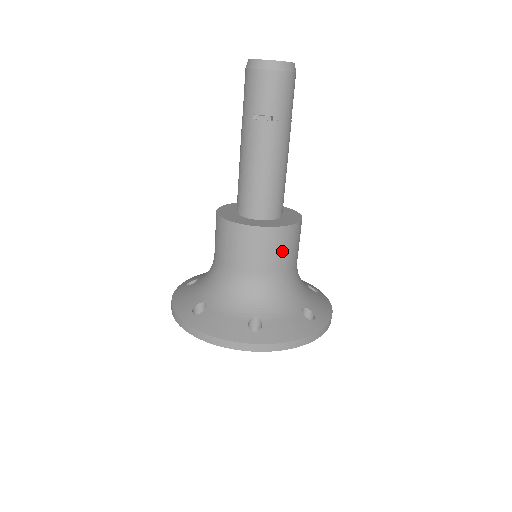
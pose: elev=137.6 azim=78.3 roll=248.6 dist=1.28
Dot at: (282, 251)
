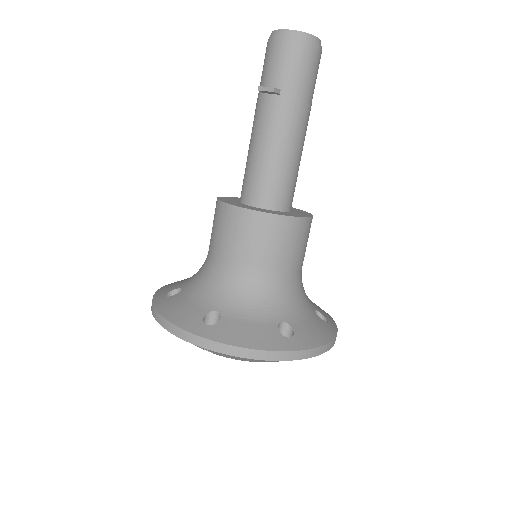
Dot at: (267, 244)
